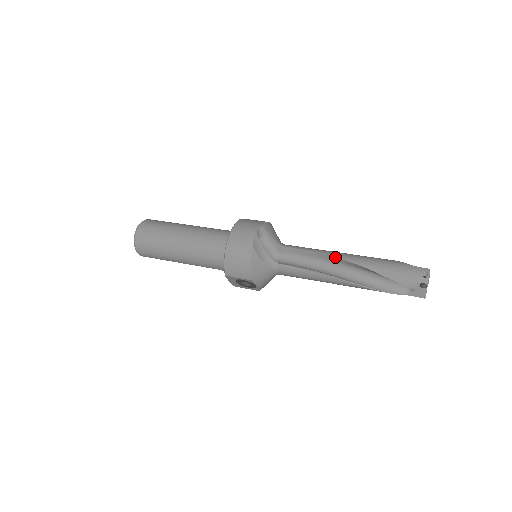
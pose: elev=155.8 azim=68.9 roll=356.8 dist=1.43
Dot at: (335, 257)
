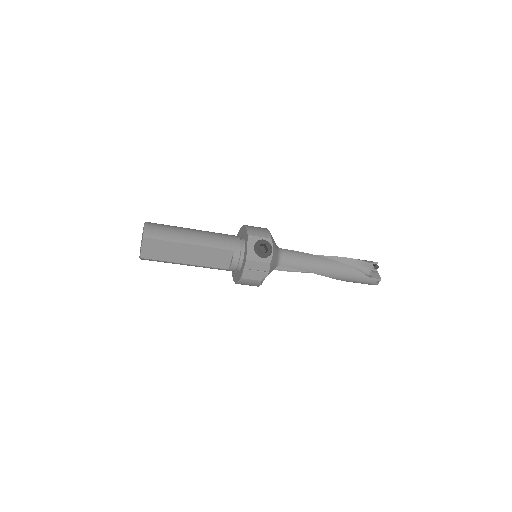
Dot at: occluded
